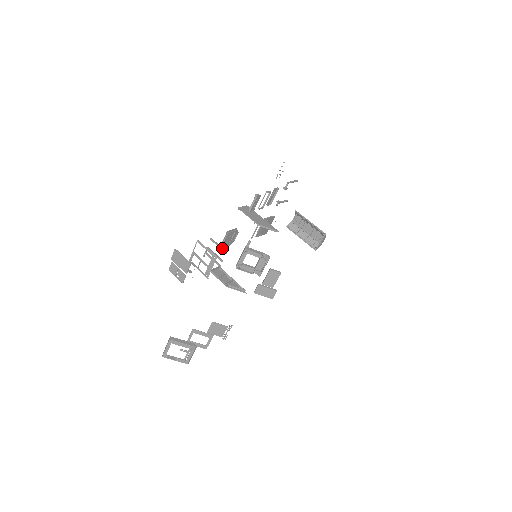
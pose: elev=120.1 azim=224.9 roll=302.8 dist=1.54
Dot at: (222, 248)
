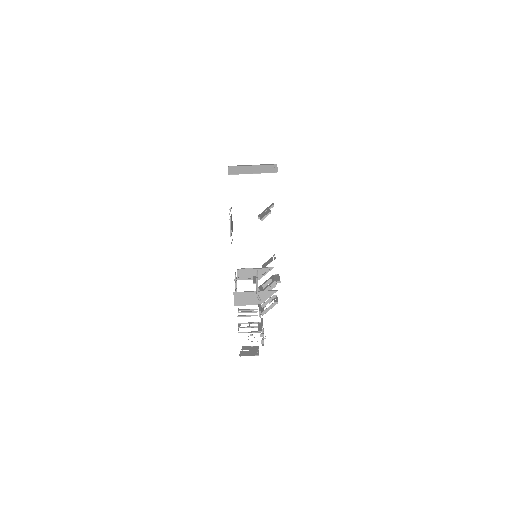
Dot at: occluded
